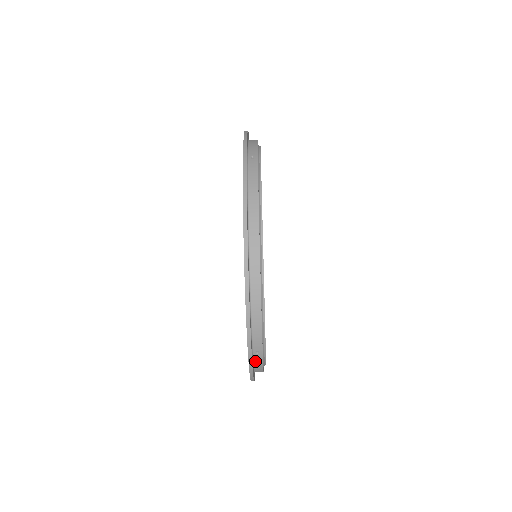
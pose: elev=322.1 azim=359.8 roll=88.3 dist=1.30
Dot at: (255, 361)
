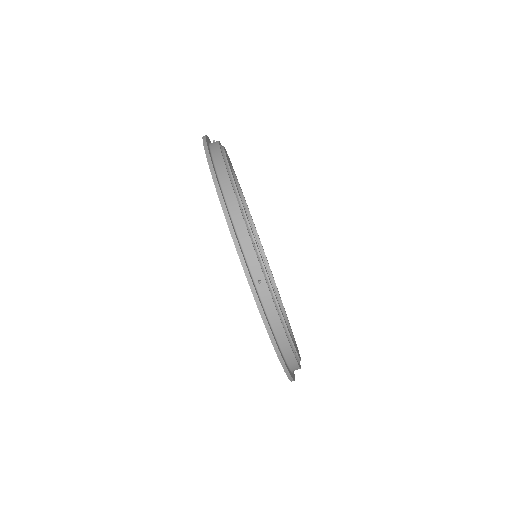
Dot at: occluded
